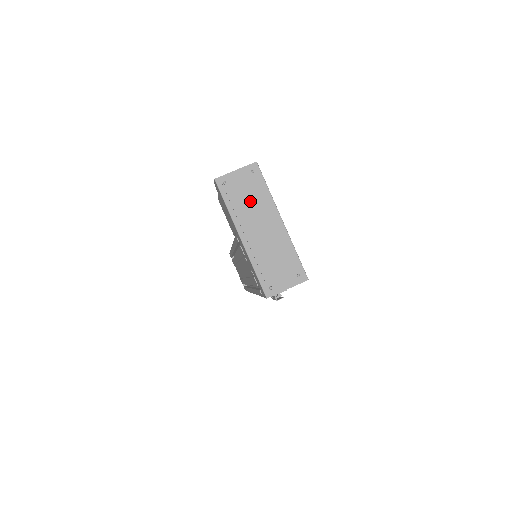
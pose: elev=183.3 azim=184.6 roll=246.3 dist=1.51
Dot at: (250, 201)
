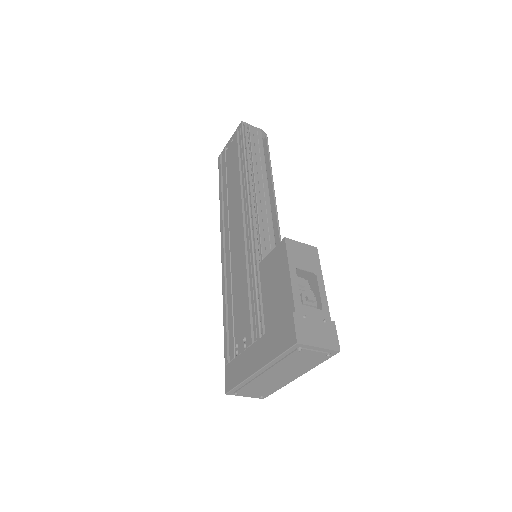
Dot at: (297, 364)
